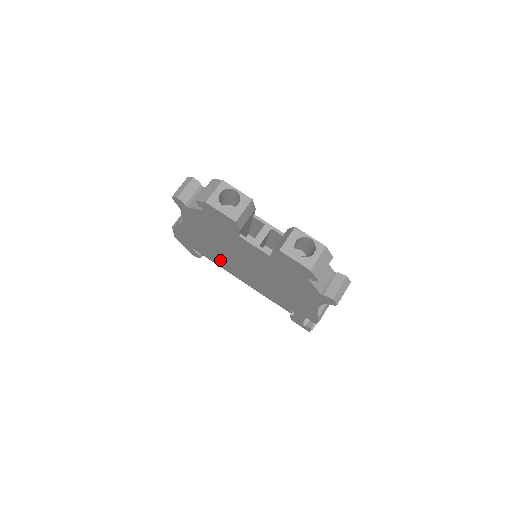
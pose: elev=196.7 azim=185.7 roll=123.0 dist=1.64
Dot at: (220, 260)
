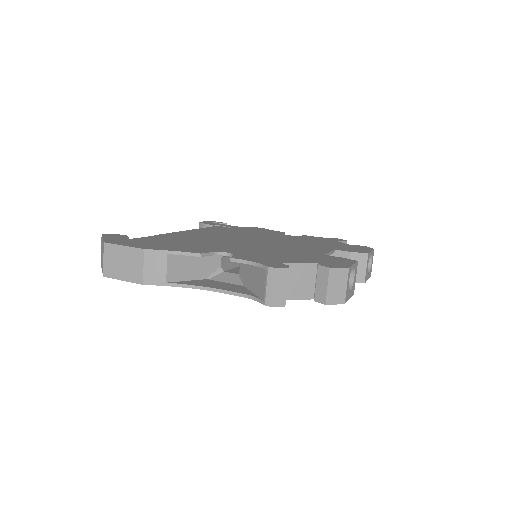
Dot at: occluded
